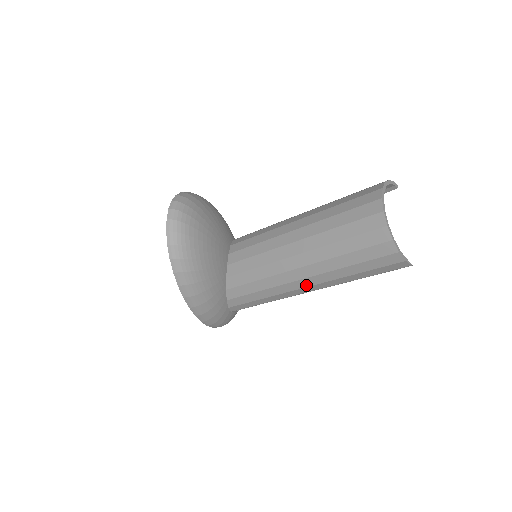
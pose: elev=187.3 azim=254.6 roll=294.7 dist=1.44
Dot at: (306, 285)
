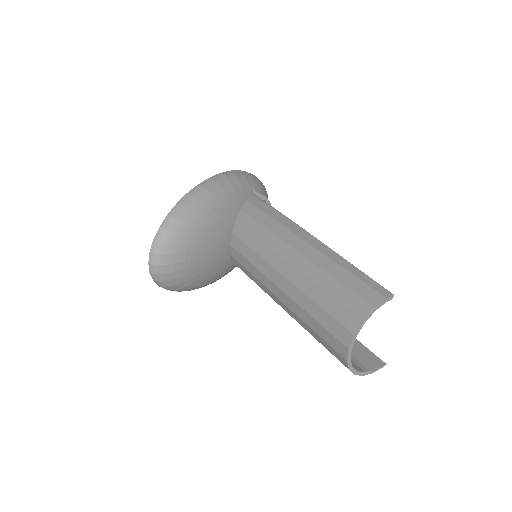
Dot at: occluded
